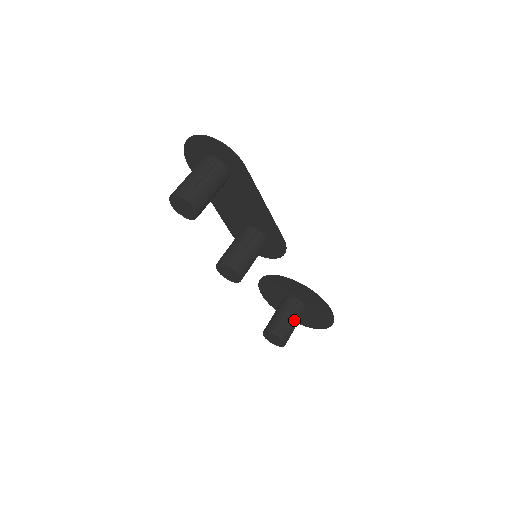
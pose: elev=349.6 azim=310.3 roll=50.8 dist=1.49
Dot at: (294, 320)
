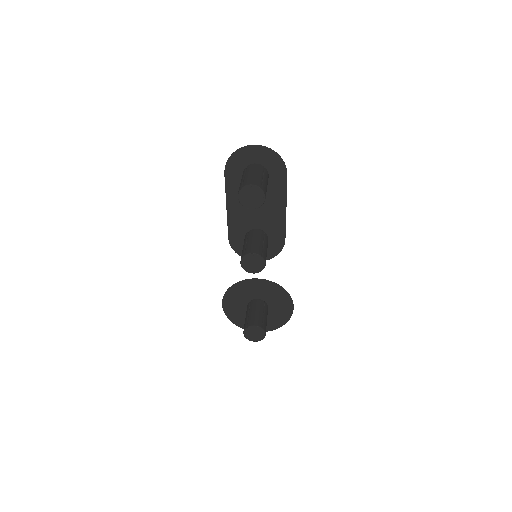
Dot at: (266, 317)
